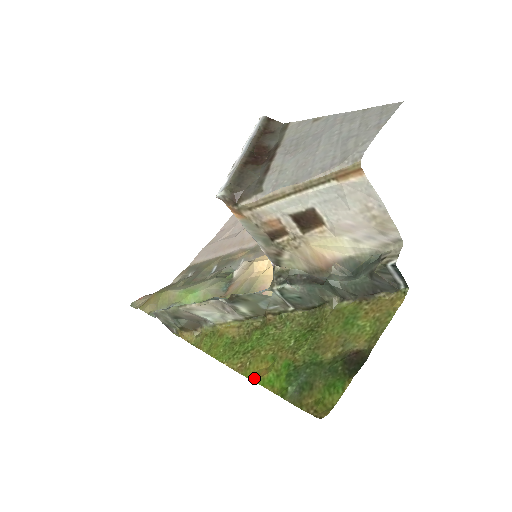
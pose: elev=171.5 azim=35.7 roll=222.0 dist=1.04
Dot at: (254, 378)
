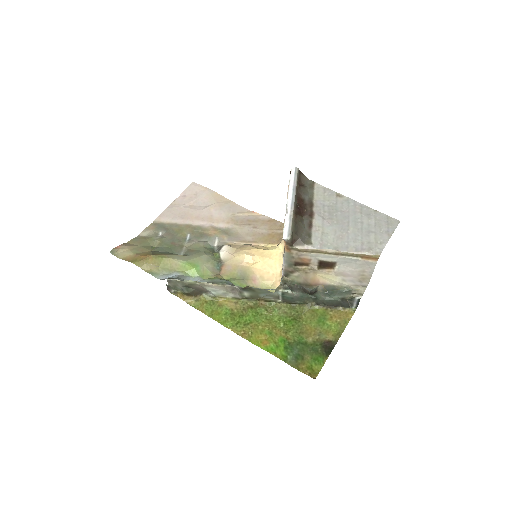
Dot at: (259, 345)
